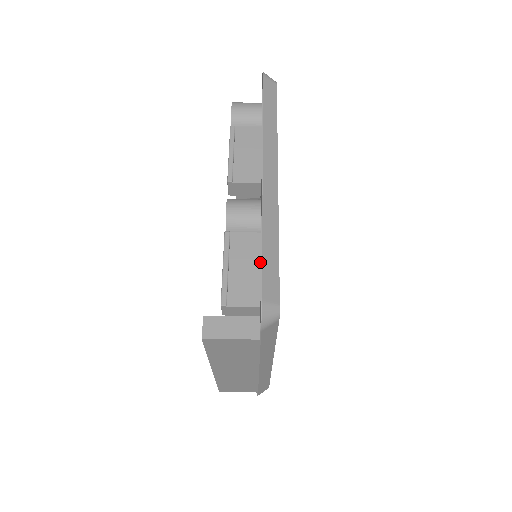
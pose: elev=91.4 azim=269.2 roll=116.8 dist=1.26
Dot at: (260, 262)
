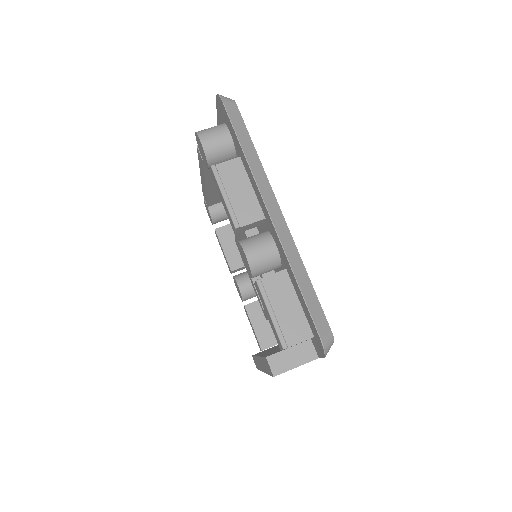
Dot at: (297, 297)
